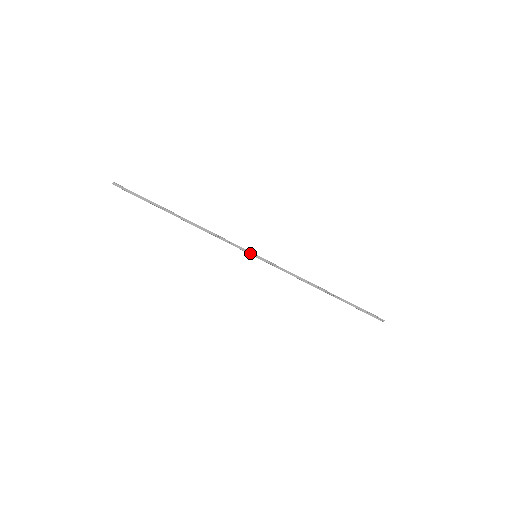
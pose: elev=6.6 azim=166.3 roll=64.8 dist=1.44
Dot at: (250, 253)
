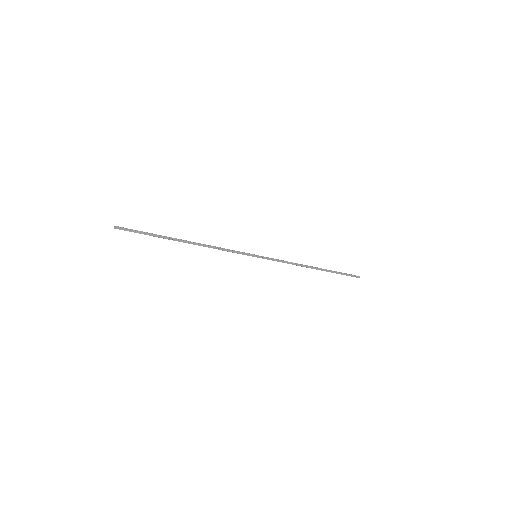
Dot at: (251, 255)
